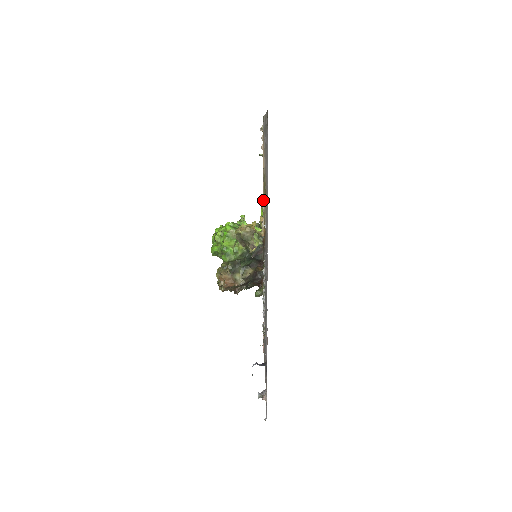
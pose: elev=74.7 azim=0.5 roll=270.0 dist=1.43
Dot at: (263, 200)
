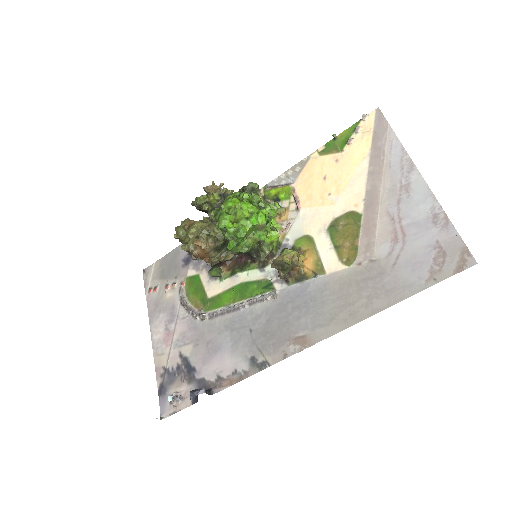
Dot at: (308, 205)
